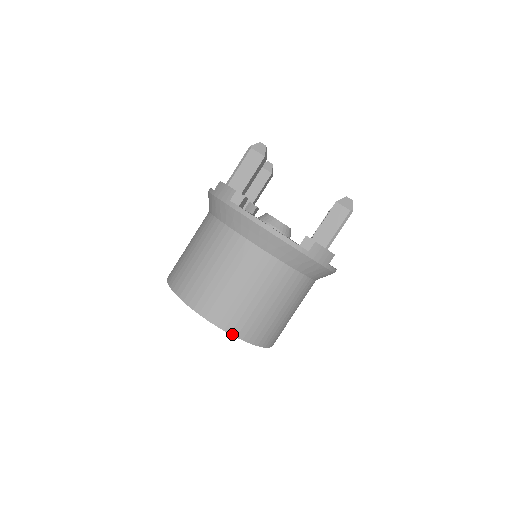
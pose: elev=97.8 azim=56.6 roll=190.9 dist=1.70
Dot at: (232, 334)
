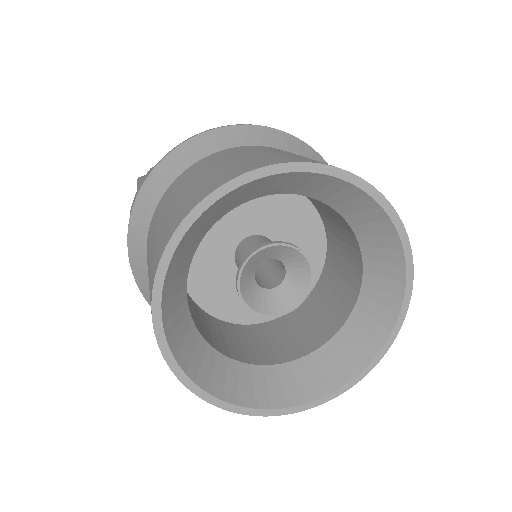
Dot at: (310, 163)
